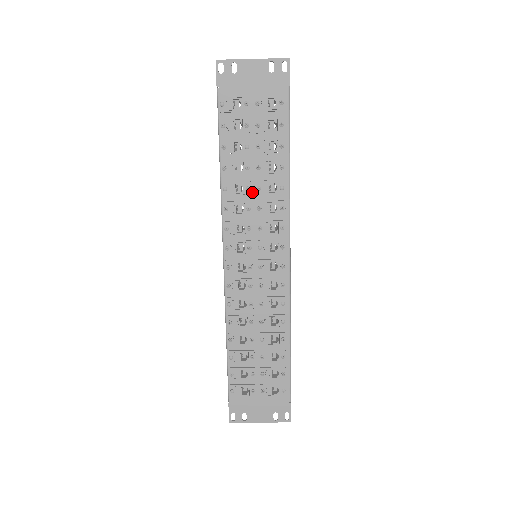
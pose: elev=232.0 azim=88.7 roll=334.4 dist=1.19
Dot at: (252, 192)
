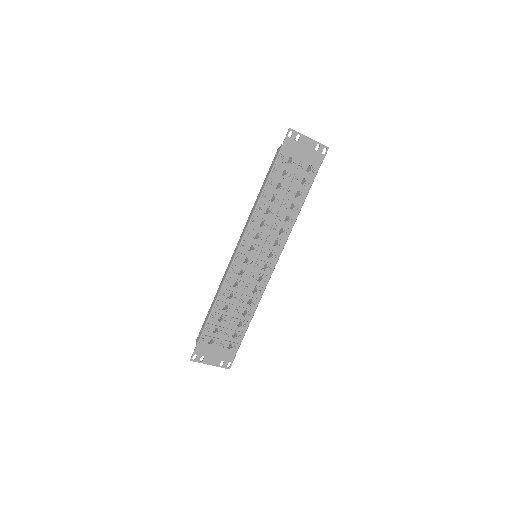
Dot at: (273, 216)
